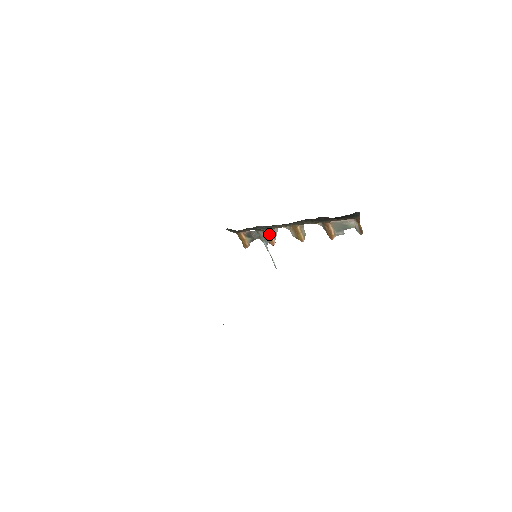
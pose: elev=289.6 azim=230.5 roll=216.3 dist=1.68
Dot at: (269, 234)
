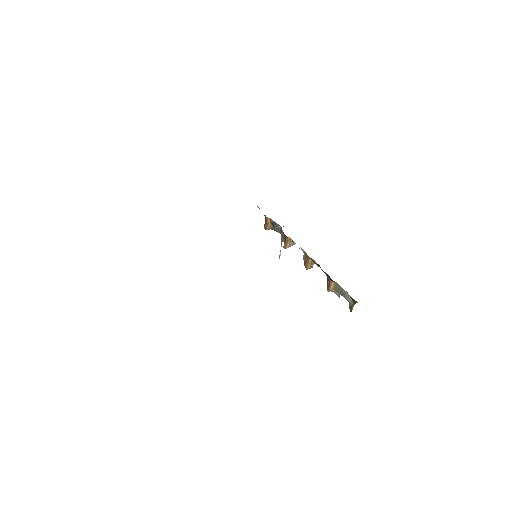
Dot at: (287, 240)
